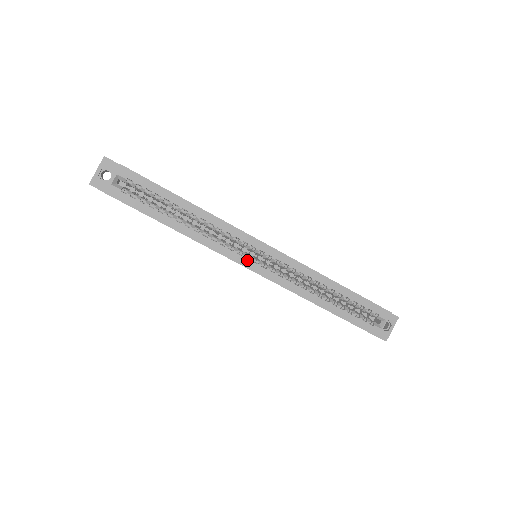
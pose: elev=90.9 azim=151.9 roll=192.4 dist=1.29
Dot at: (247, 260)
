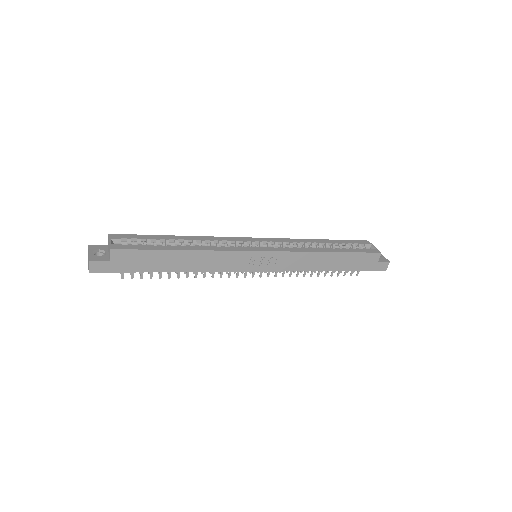
Dot at: (253, 248)
